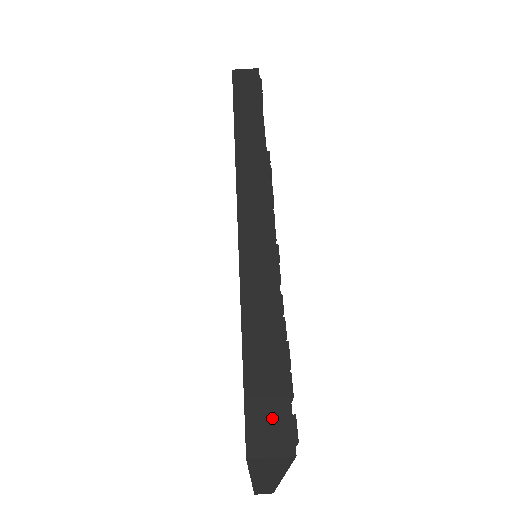
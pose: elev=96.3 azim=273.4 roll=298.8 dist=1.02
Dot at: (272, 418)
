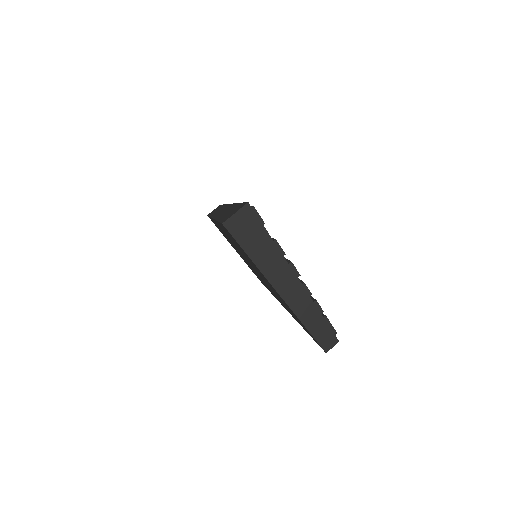
Dot at: (234, 211)
